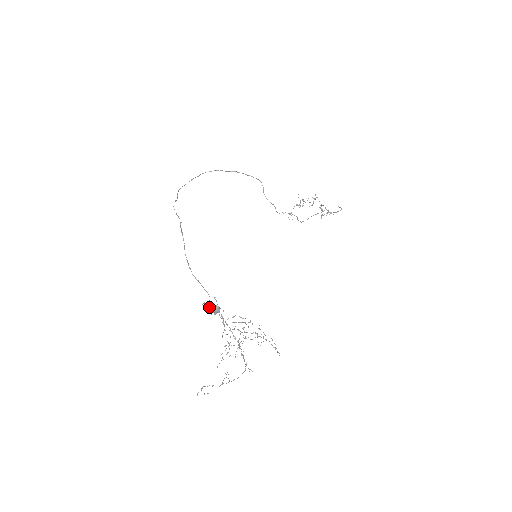
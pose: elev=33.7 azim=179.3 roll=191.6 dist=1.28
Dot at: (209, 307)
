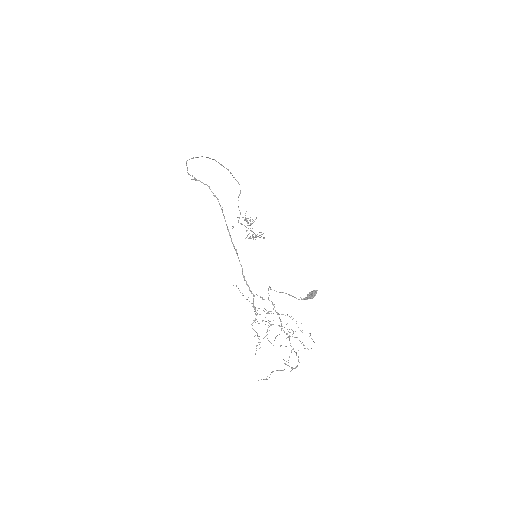
Dot at: (283, 292)
